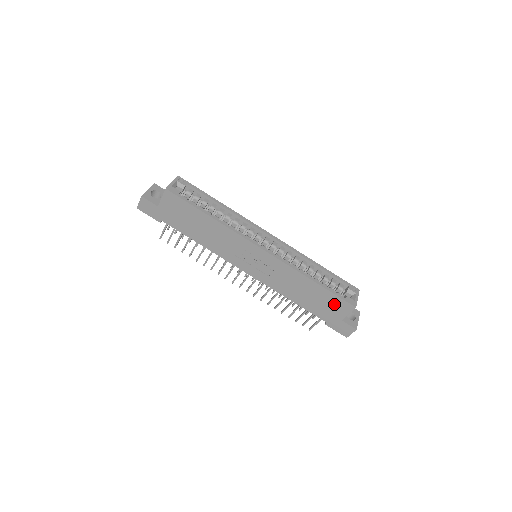
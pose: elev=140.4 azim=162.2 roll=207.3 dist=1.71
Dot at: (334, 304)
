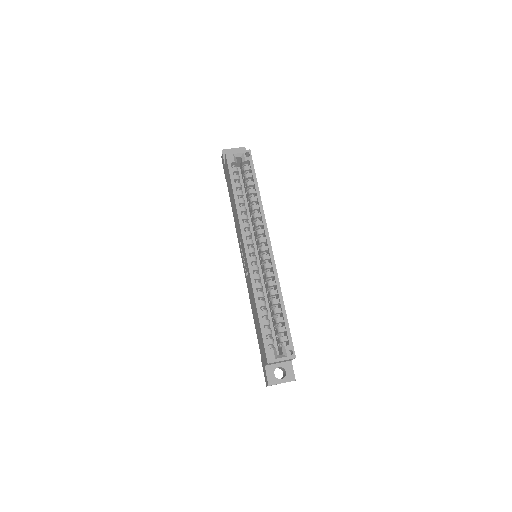
Dot at: (262, 345)
